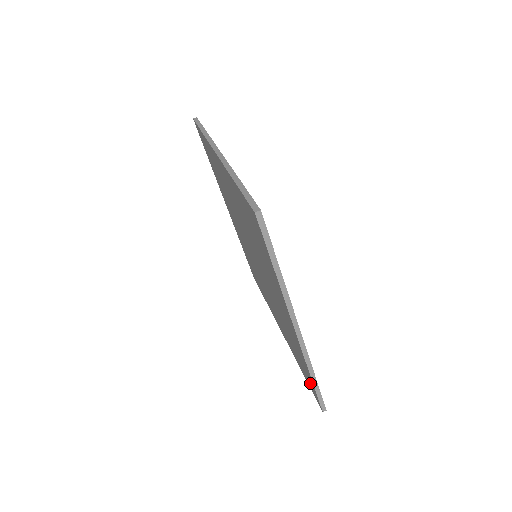
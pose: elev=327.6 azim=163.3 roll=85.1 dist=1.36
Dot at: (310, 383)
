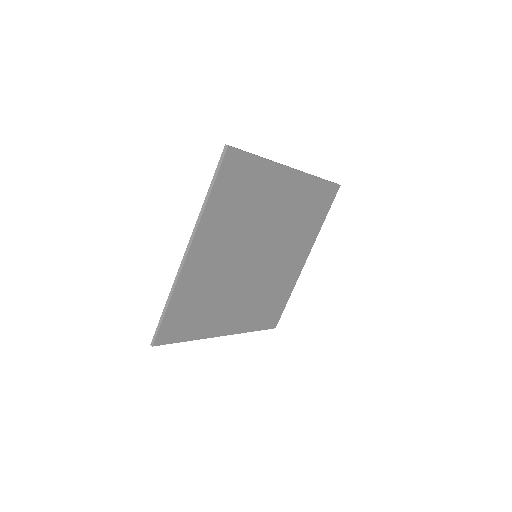
Dot at: (170, 324)
